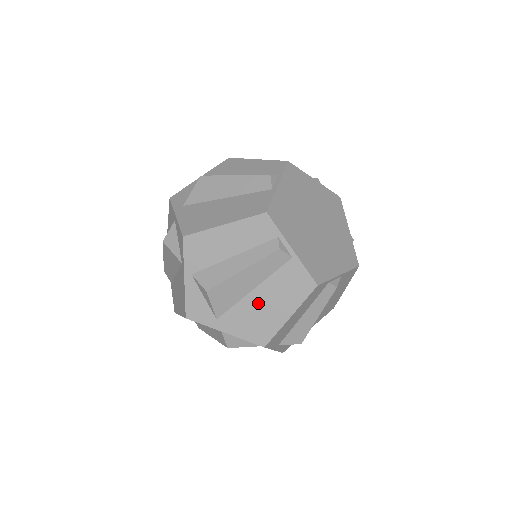
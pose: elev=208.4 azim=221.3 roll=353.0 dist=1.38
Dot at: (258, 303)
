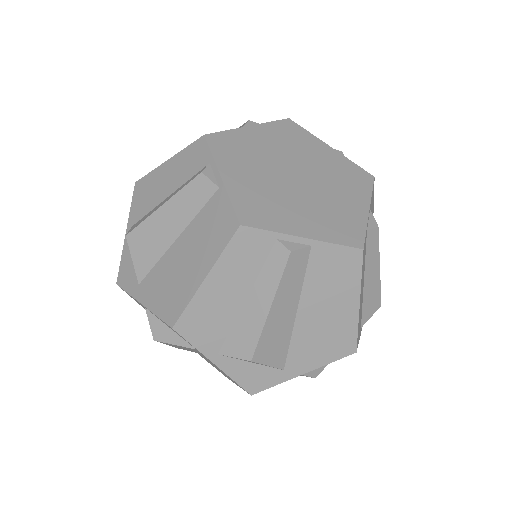
Dot at: (177, 259)
